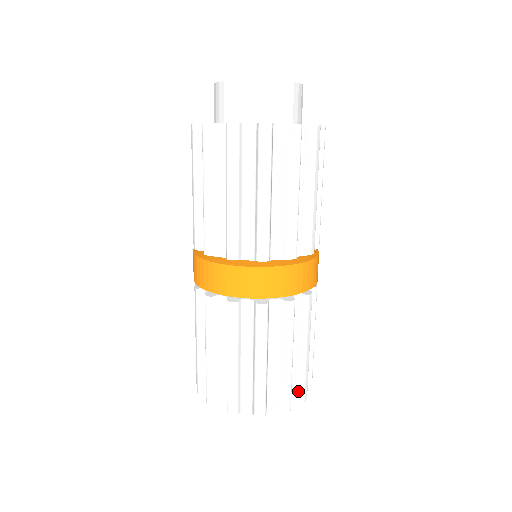
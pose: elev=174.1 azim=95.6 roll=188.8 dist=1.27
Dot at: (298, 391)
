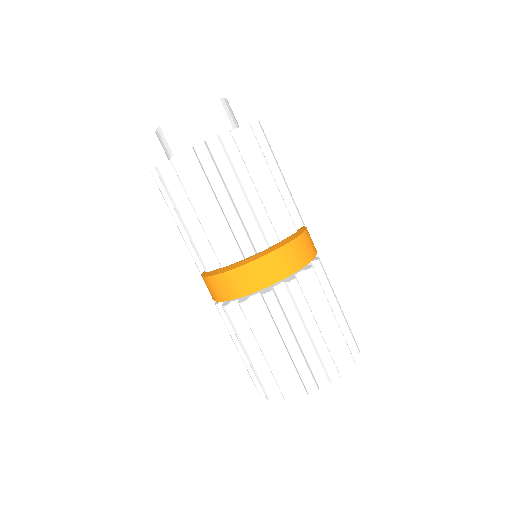
Dot at: (350, 346)
